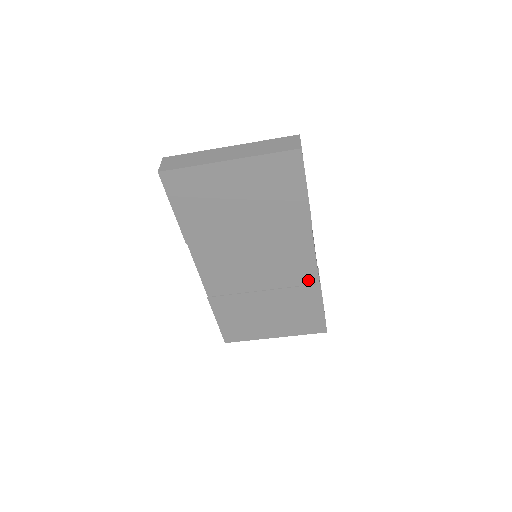
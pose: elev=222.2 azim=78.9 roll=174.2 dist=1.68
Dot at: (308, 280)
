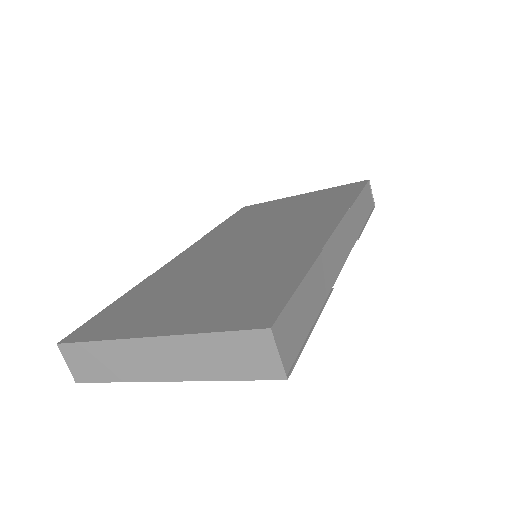
Dot at: occluded
